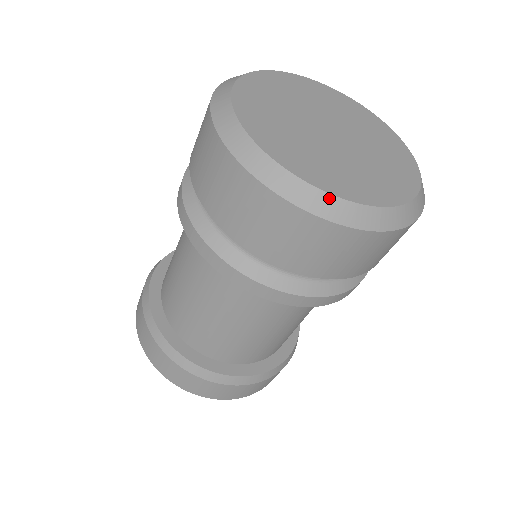
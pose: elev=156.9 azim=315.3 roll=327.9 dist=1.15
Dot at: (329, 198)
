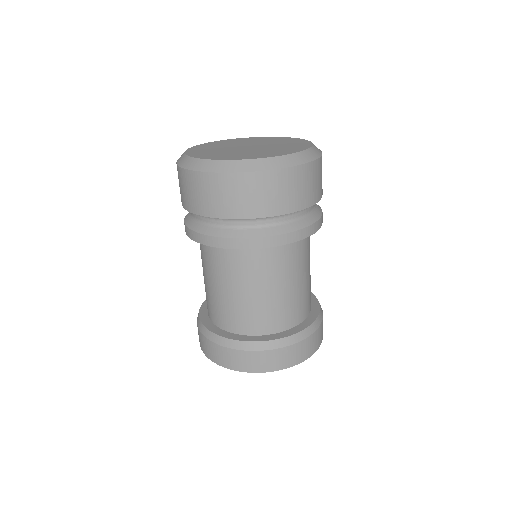
Dot at: (187, 158)
